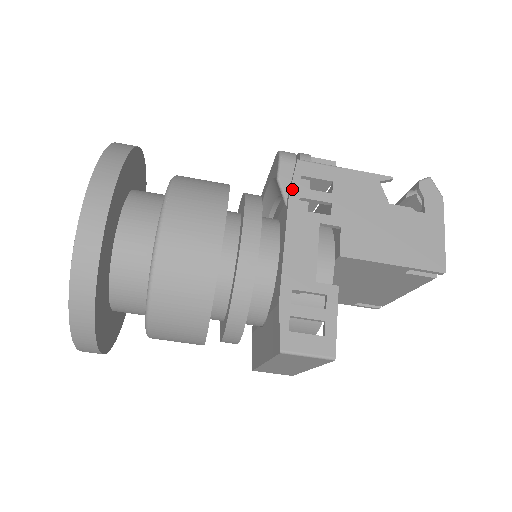
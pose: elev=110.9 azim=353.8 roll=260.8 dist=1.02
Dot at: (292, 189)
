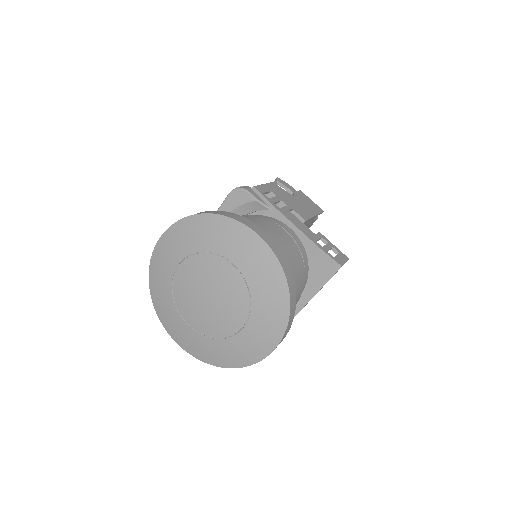
Dot at: (268, 200)
